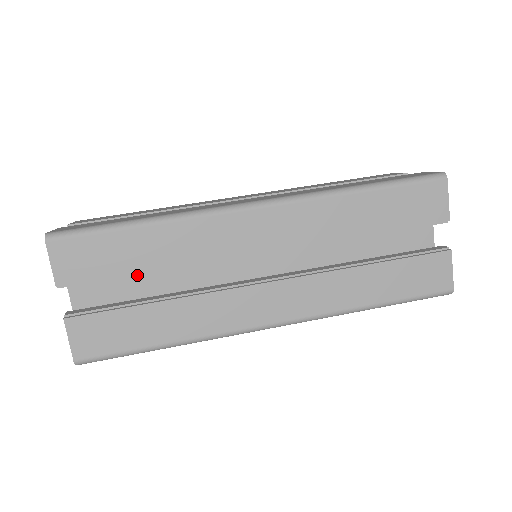
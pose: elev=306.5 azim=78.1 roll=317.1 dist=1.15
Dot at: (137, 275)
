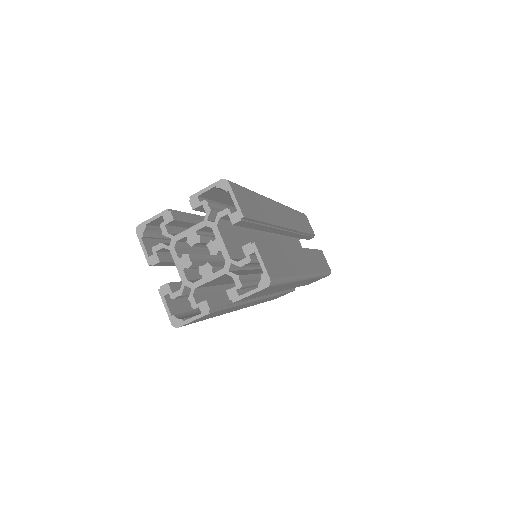
Dot at: (243, 239)
